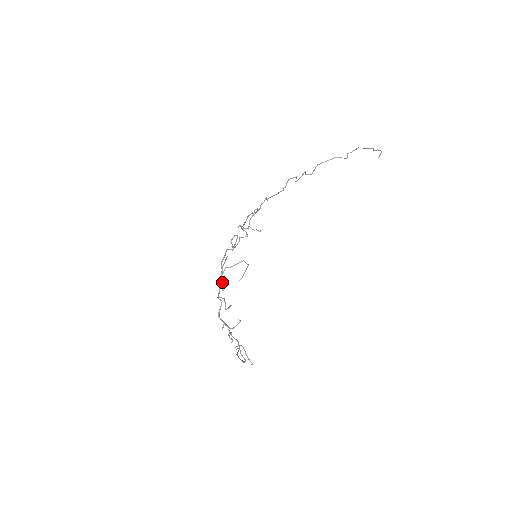
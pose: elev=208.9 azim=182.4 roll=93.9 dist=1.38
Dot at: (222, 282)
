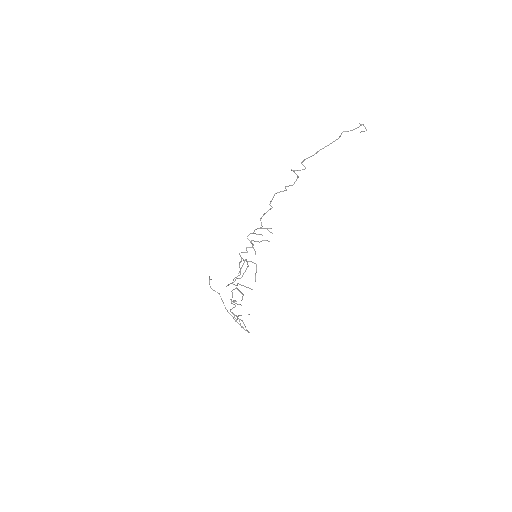
Dot at: occluded
